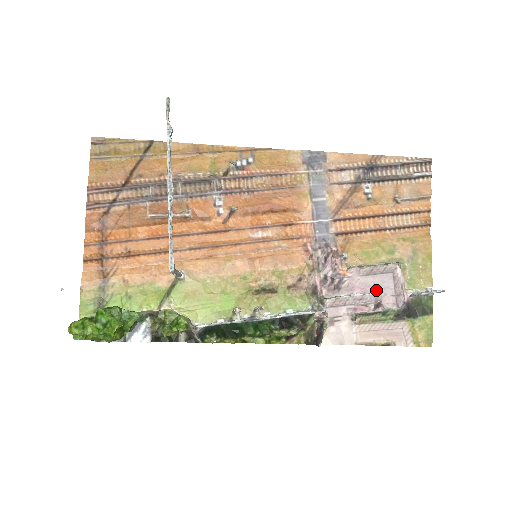
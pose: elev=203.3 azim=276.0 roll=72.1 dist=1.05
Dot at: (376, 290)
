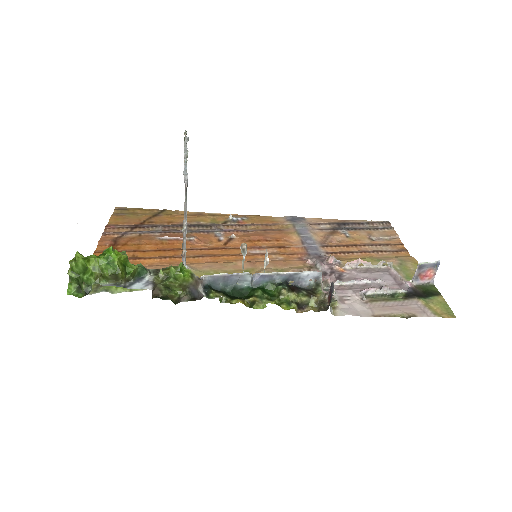
Dot at: (377, 279)
